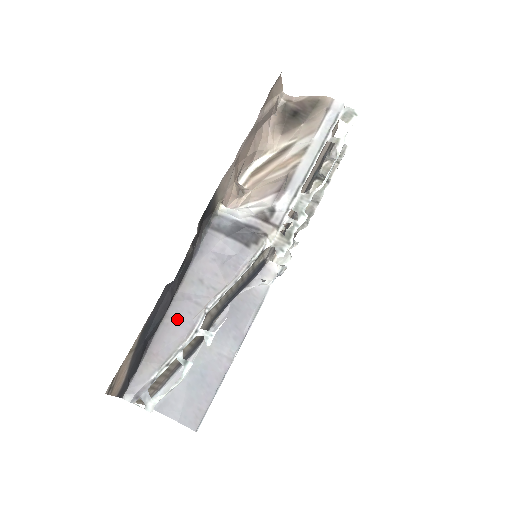
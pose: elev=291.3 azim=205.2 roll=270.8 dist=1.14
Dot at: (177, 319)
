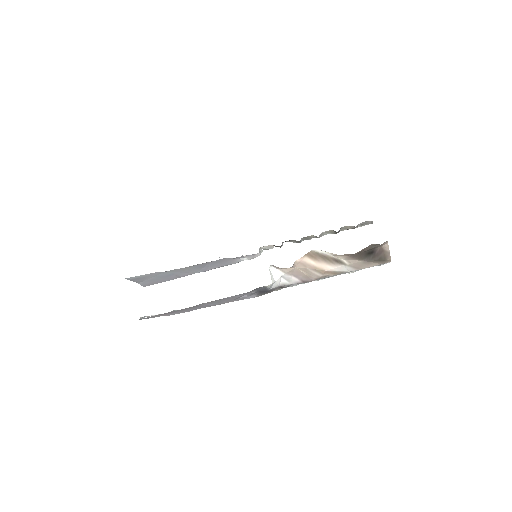
Dot at: (191, 309)
